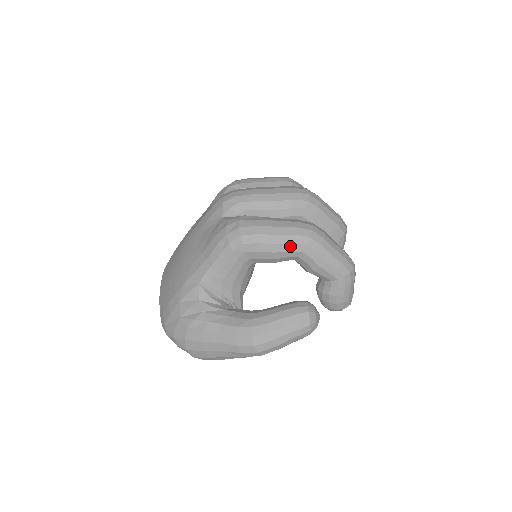
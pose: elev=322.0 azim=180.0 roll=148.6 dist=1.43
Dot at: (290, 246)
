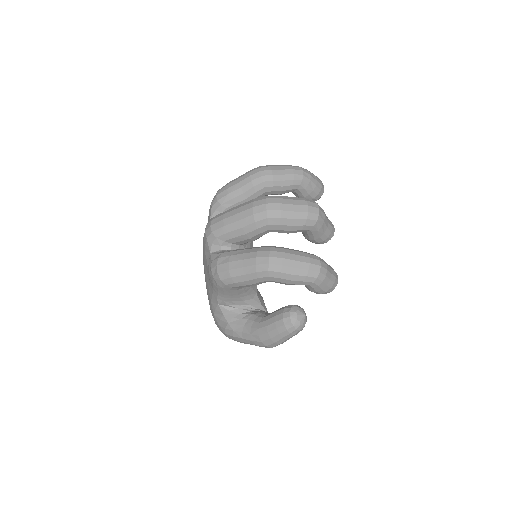
Dot at: (258, 280)
